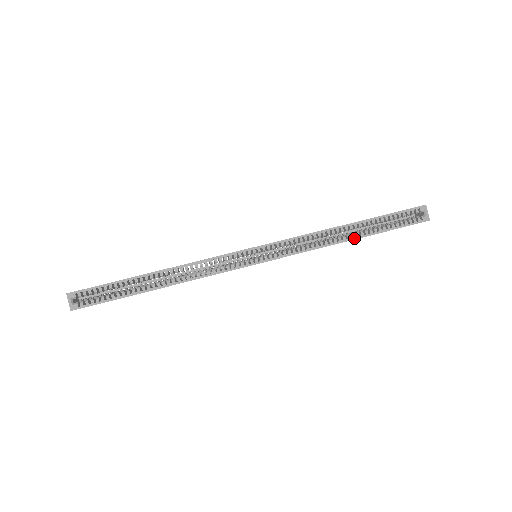
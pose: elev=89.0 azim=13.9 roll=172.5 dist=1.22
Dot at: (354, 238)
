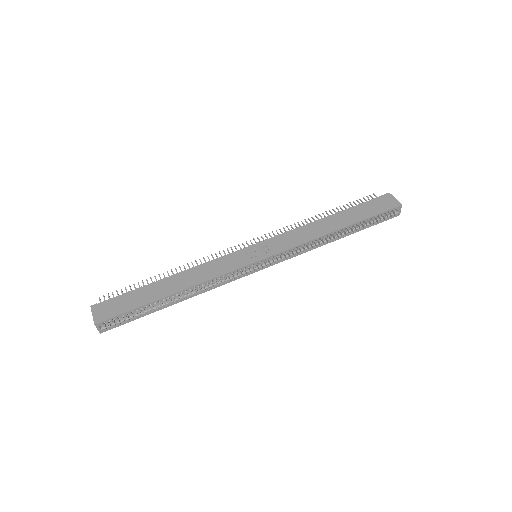
Dot at: (340, 238)
